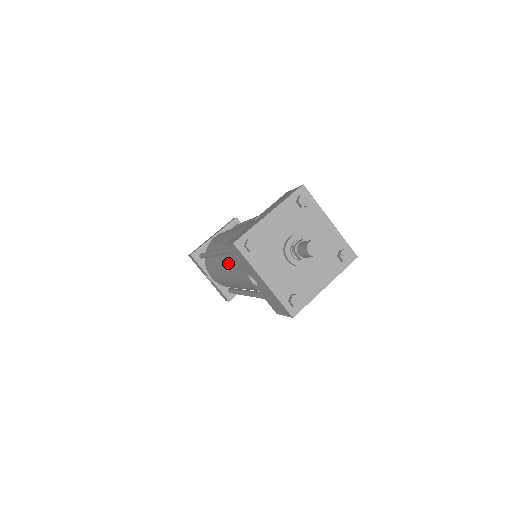
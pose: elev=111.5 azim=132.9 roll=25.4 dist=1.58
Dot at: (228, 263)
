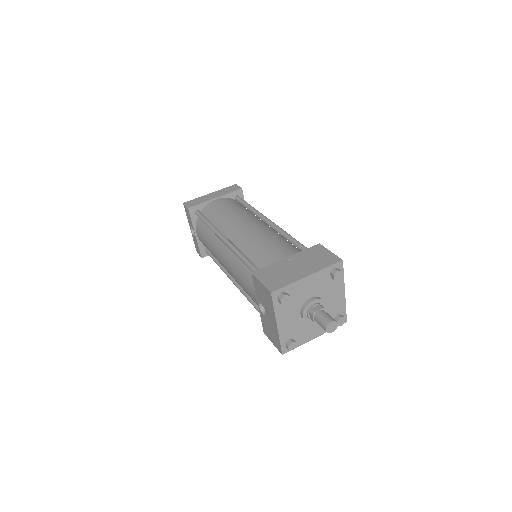
Dot at: (236, 263)
